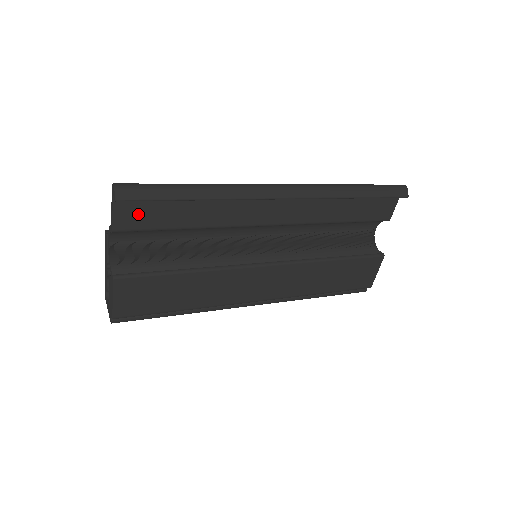
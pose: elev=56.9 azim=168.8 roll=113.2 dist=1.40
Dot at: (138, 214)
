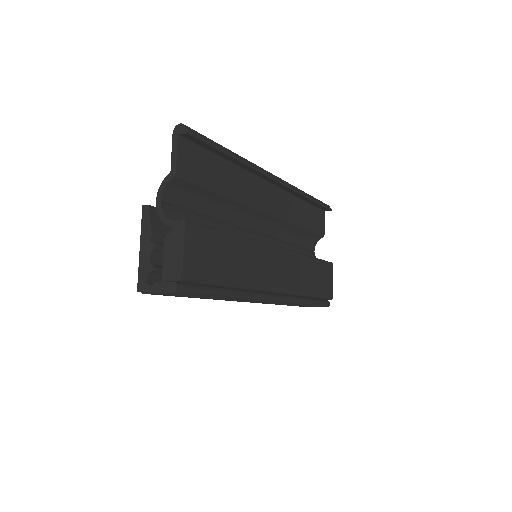
Dot at: (192, 163)
